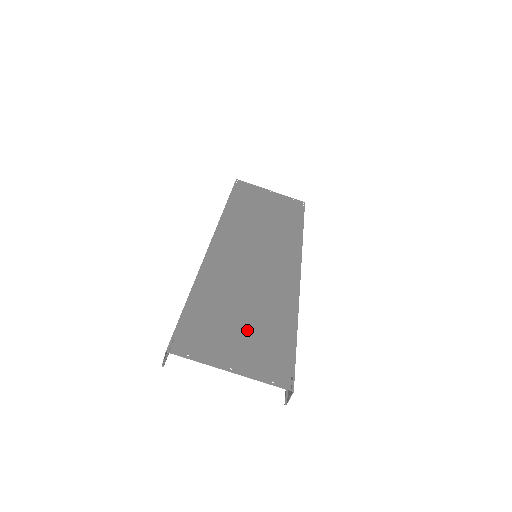
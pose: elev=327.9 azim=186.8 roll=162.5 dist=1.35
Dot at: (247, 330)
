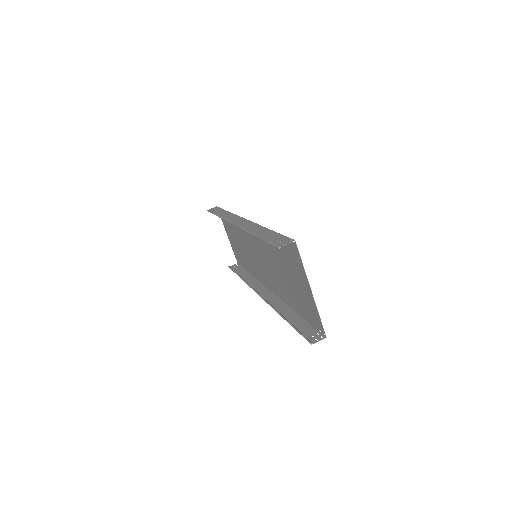
Dot at: (294, 283)
